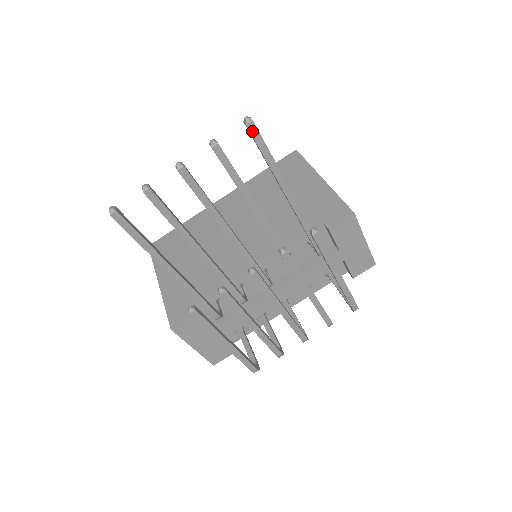
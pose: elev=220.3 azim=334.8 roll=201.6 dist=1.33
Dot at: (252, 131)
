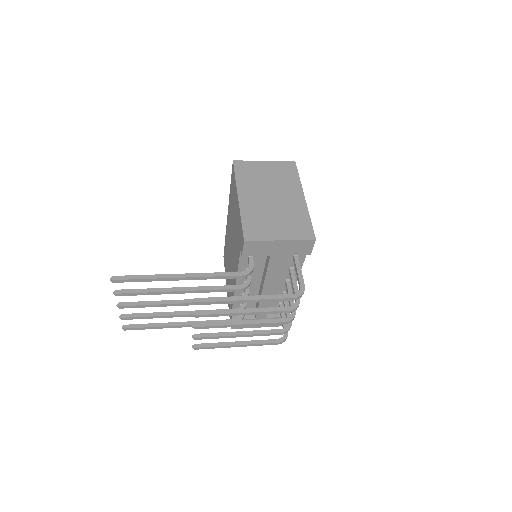
Dot at: (119, 282)
